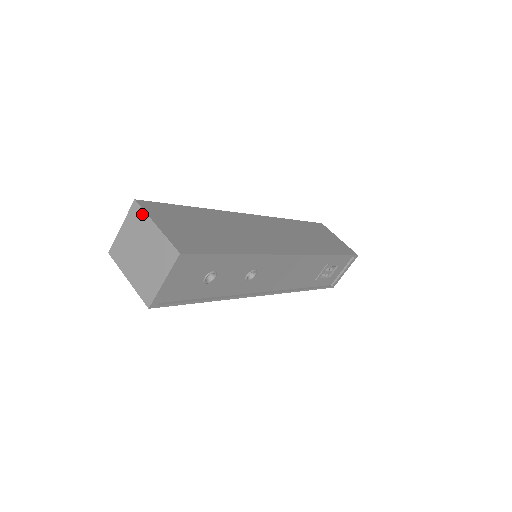
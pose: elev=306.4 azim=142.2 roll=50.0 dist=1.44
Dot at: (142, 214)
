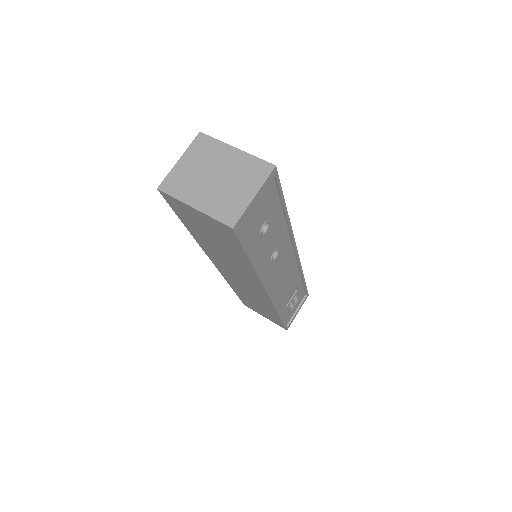
Dot at: (213, 142)
